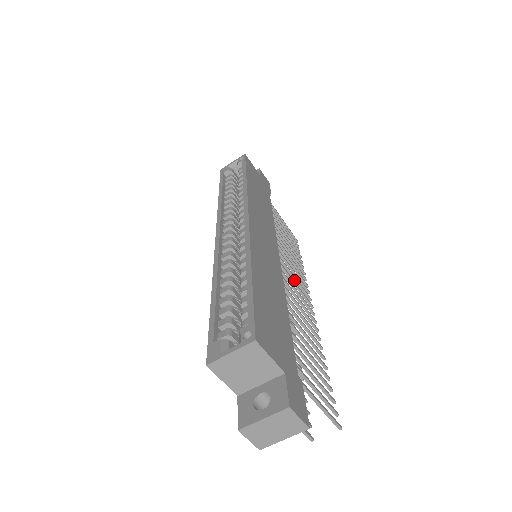
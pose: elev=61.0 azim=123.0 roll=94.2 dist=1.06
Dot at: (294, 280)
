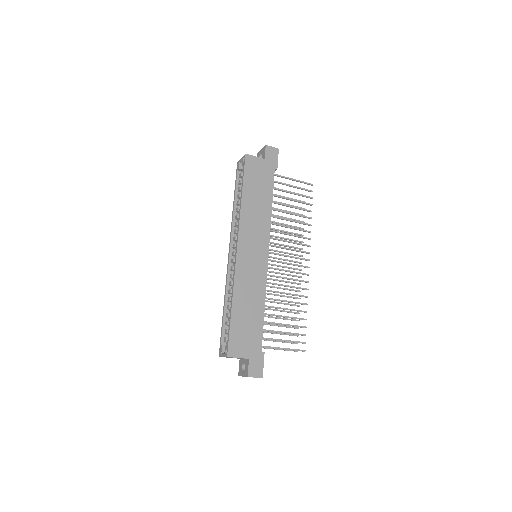
Dot at: (291, 250)
